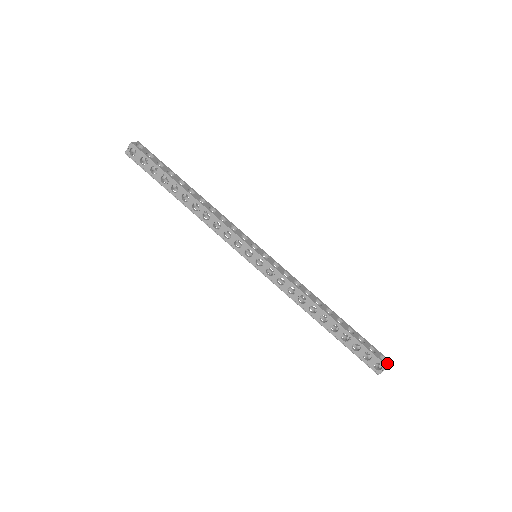
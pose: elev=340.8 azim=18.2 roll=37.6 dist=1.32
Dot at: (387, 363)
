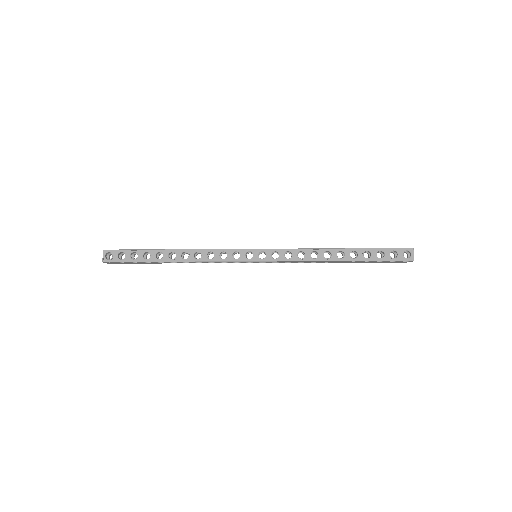
Dot at: (410, 249)
